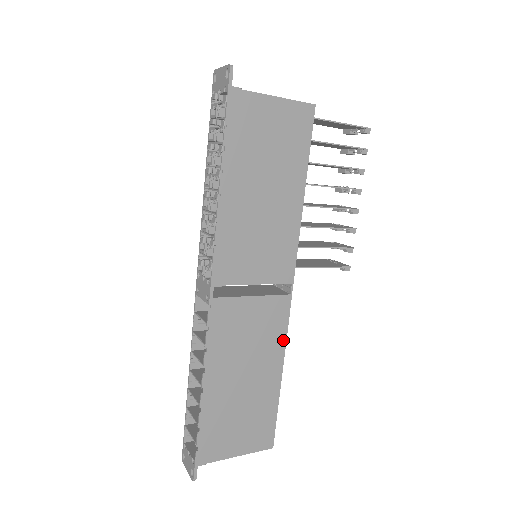
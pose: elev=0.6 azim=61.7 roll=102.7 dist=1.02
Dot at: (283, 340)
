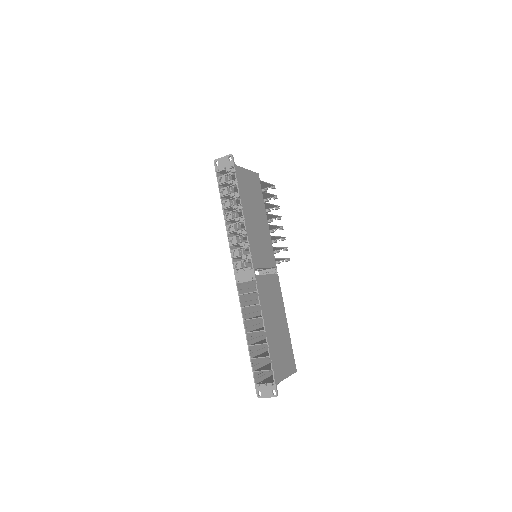
Dot at: (282, 301)
